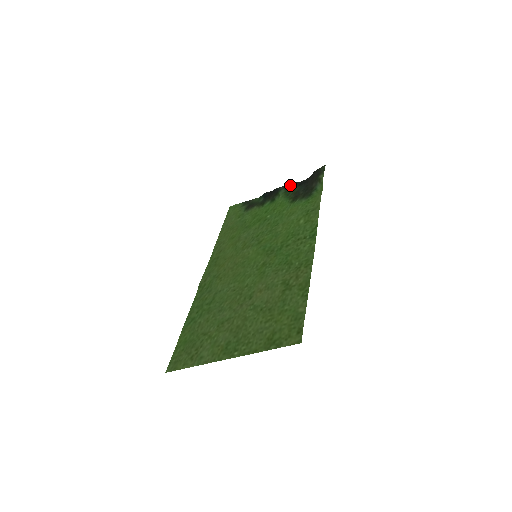
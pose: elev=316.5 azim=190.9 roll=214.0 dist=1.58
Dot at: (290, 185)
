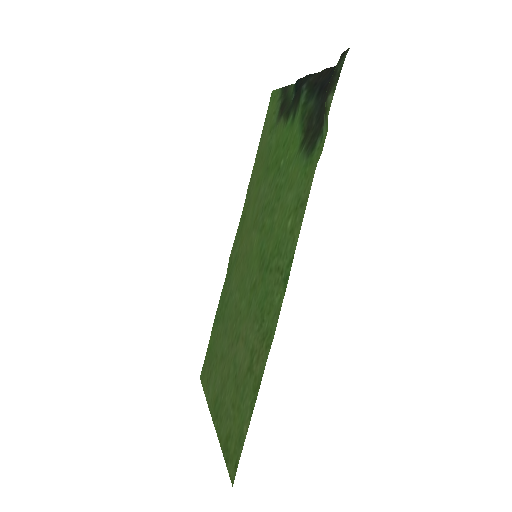
Dot at: (314, 81)
